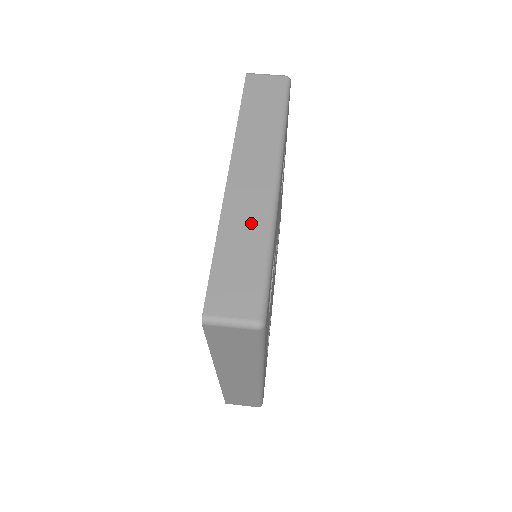
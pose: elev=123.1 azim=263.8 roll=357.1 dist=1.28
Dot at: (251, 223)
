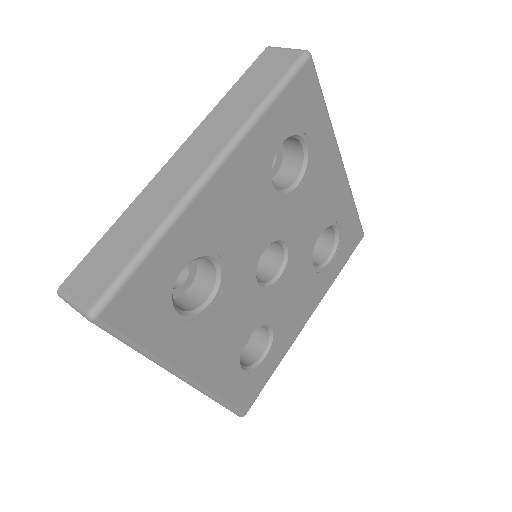
Dot at: (153, 211)
